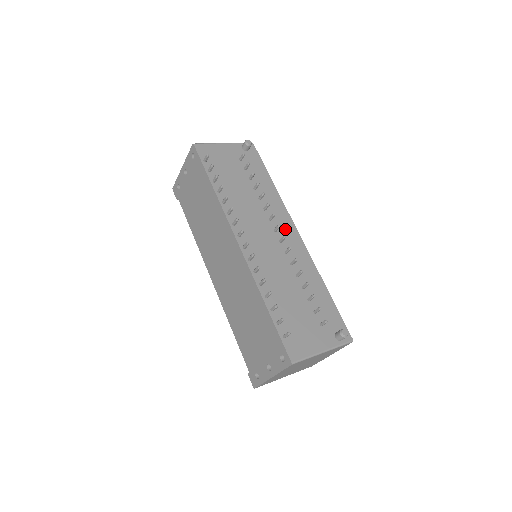
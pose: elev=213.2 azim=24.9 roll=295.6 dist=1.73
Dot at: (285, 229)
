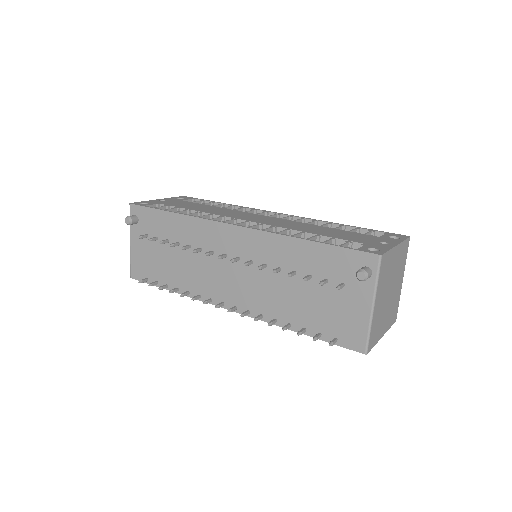
Dot at: (226, 241)
